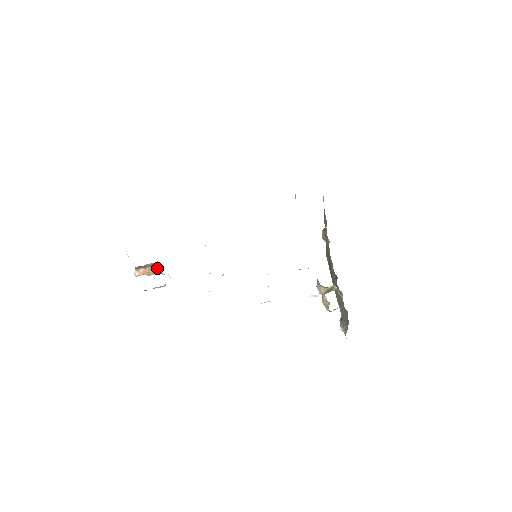
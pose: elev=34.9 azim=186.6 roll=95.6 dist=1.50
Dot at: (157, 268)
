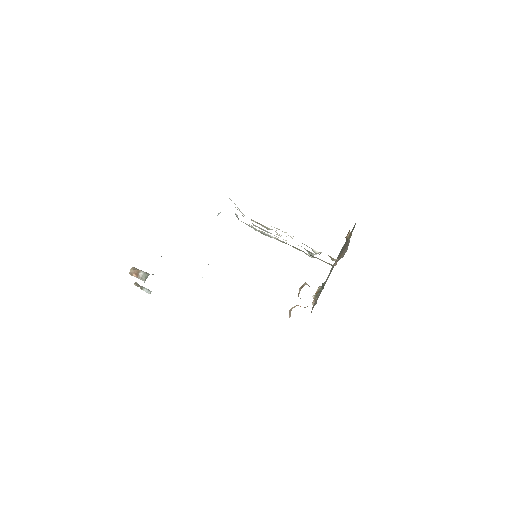
Dot at: occluded
